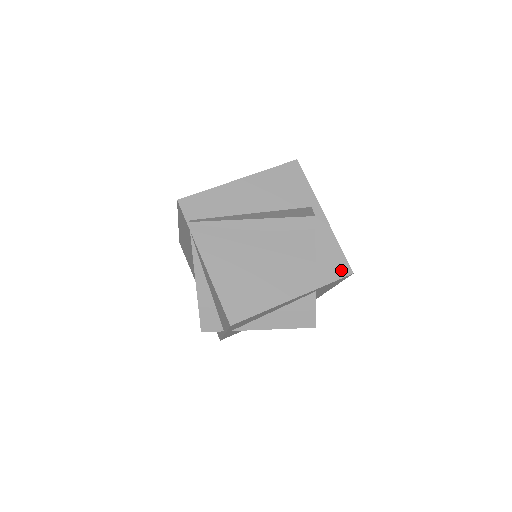
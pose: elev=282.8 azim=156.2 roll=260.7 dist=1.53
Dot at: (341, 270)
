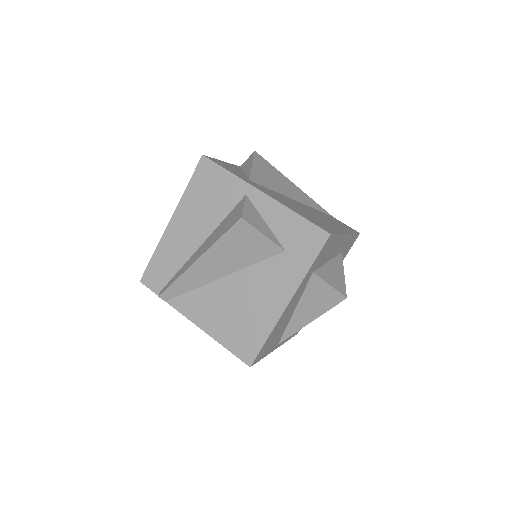
Dot at: (315, 241)
